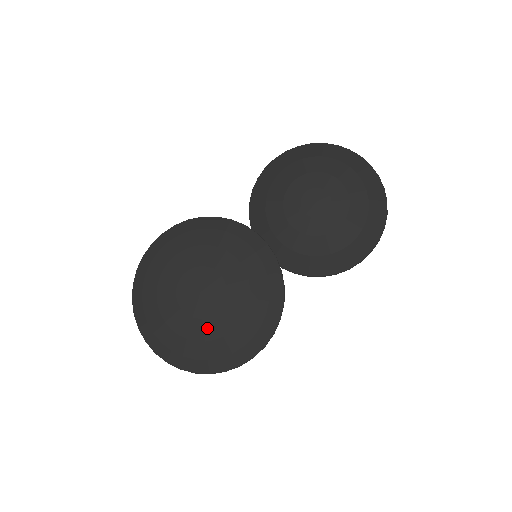
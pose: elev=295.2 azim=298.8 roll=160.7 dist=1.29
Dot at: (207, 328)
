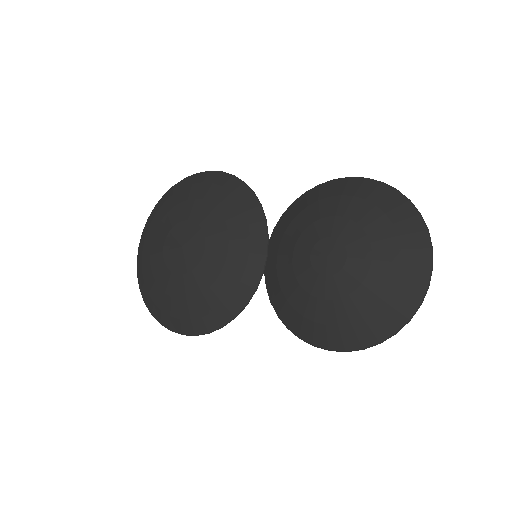
Dot at: (167, 279)
